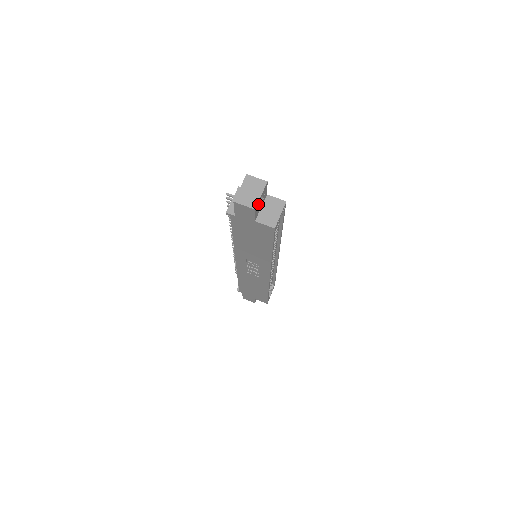
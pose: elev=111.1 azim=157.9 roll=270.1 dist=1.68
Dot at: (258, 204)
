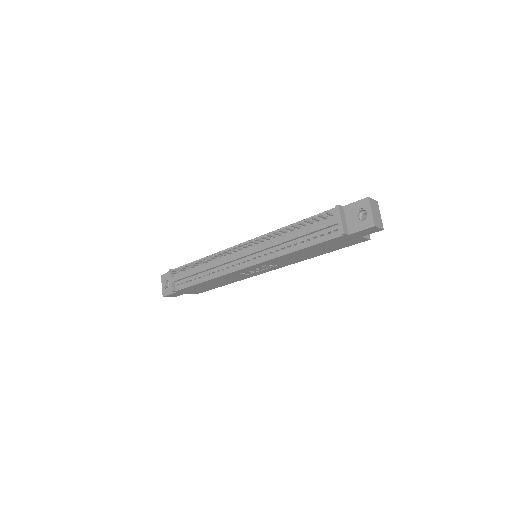
Dot at: occluded
